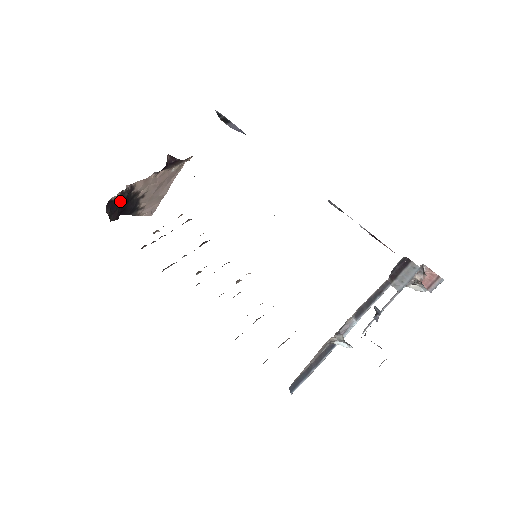
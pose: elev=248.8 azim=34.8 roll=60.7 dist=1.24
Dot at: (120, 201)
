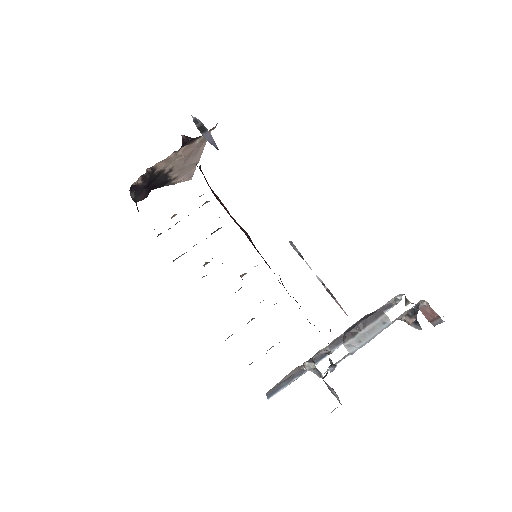
Dot at: (144, 183)
